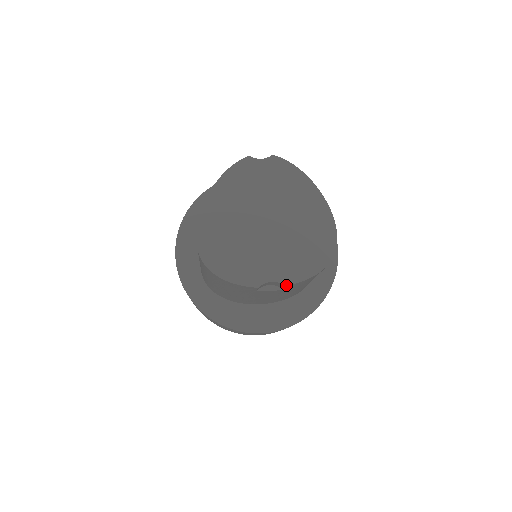
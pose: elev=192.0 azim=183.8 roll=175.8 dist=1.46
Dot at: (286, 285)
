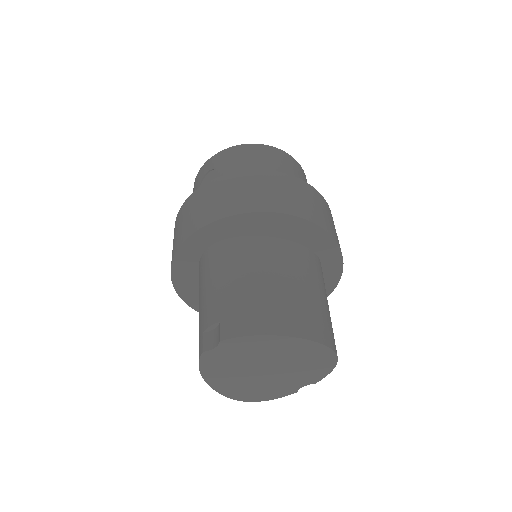
Dot at: (315, 383)
